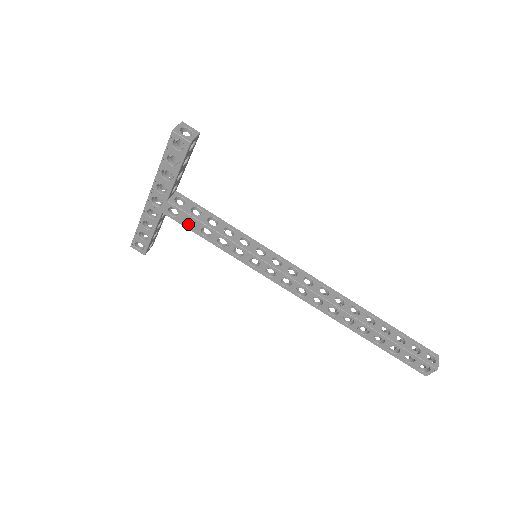
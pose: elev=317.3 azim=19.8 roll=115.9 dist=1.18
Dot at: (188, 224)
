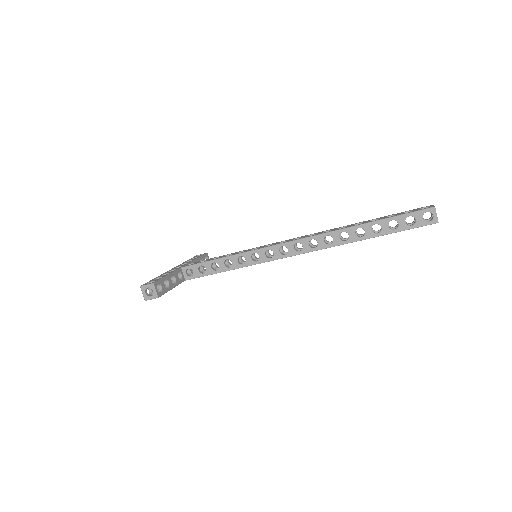
Dot at: occluded
